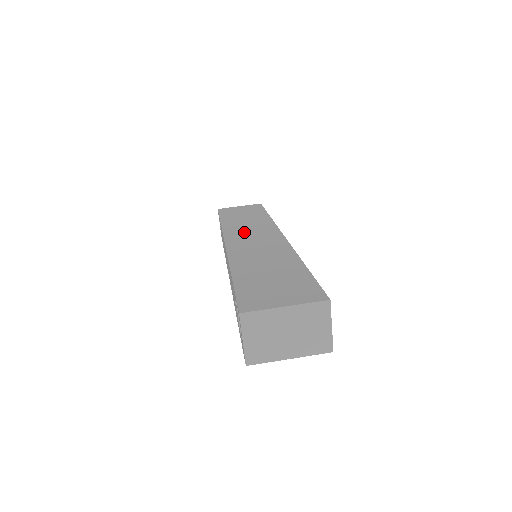
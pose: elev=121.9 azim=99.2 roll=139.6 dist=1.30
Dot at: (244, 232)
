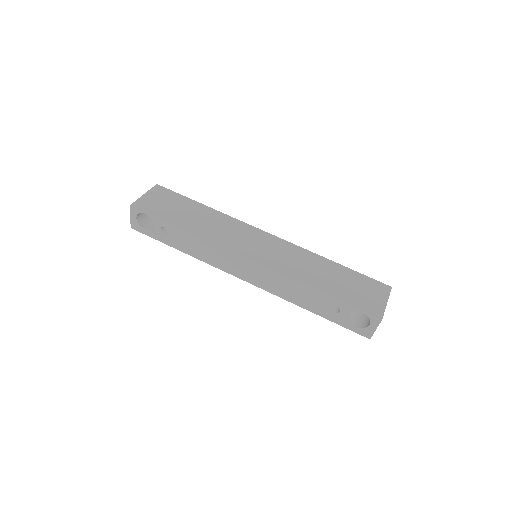
Dot at: (237, 239)
